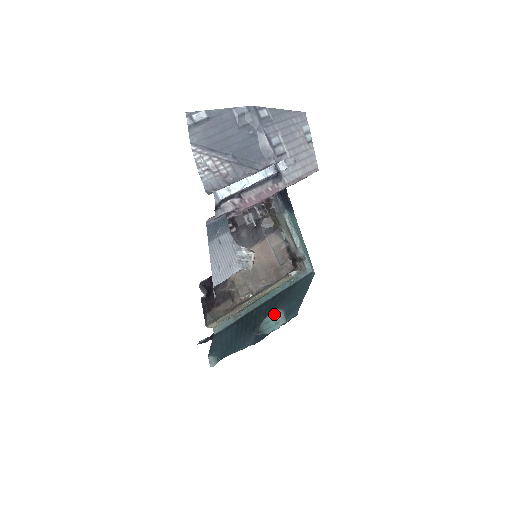
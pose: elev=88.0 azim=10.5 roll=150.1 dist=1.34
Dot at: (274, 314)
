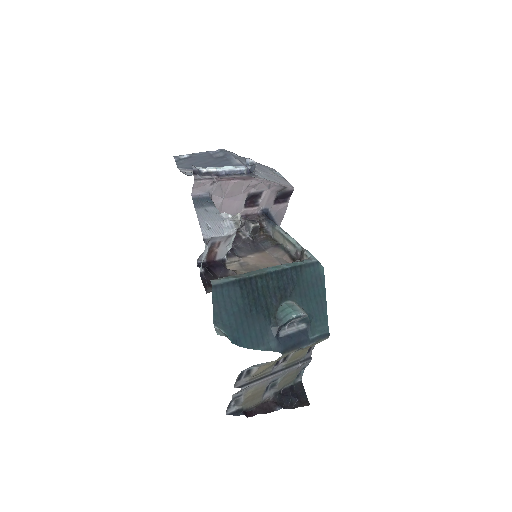
Dot at: (289, 304)
